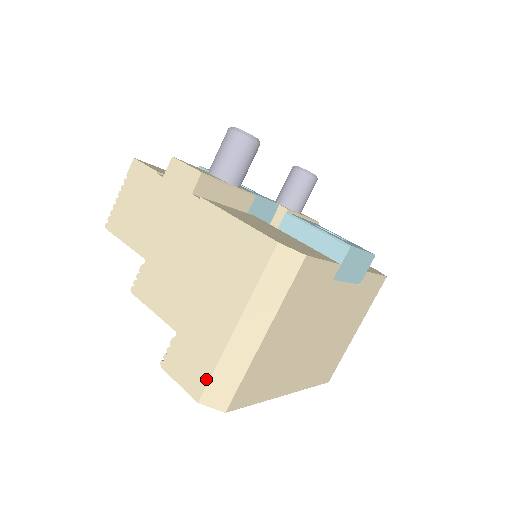
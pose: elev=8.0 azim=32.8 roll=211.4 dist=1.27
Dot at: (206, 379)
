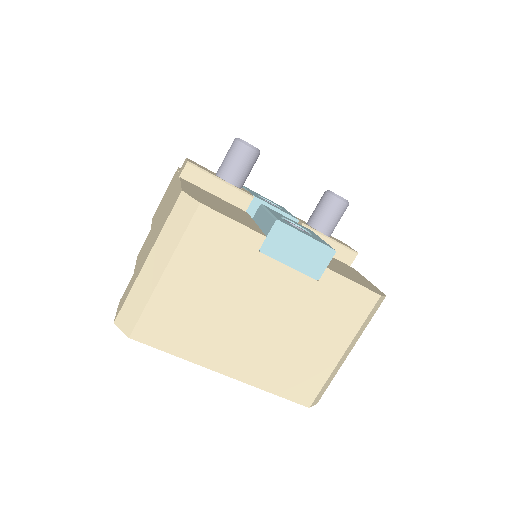
Dot at: (123, 304)
